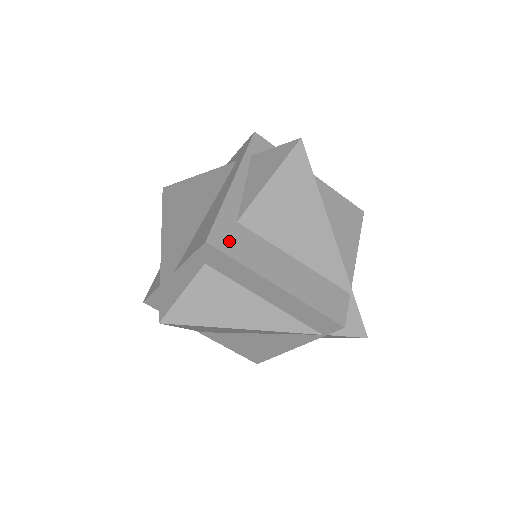
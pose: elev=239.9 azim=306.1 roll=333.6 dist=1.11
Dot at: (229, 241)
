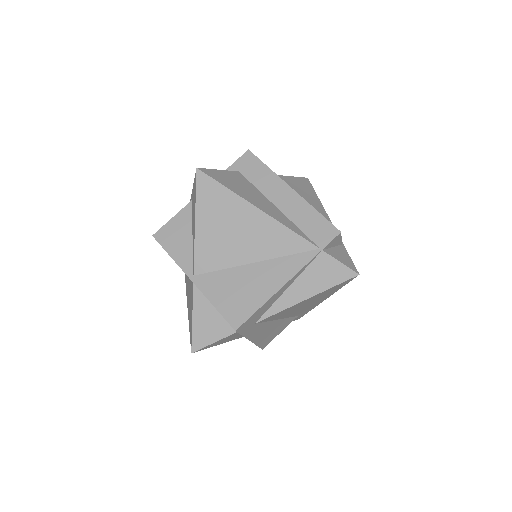
Dot at: occluded
